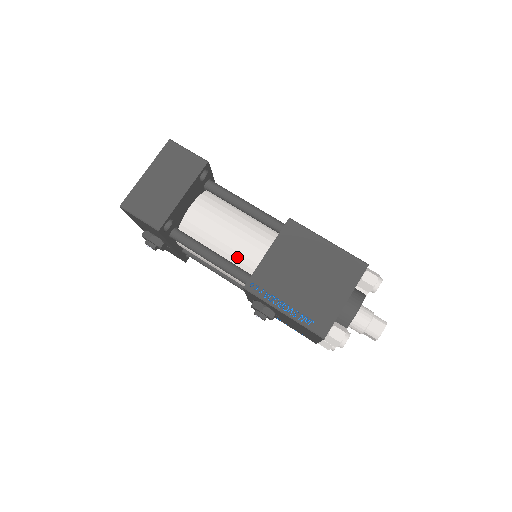
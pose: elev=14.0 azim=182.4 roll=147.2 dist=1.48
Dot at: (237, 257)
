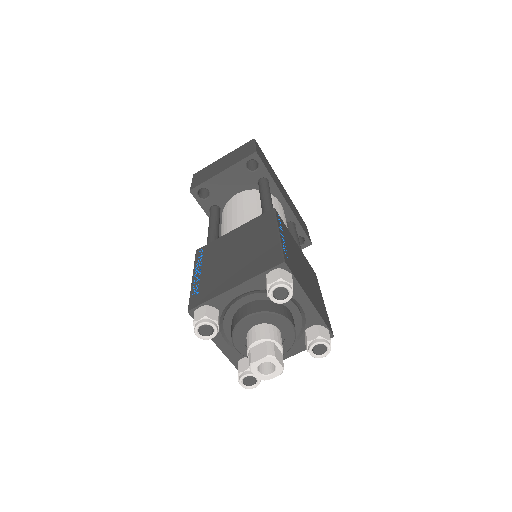
Dot at: occluded
